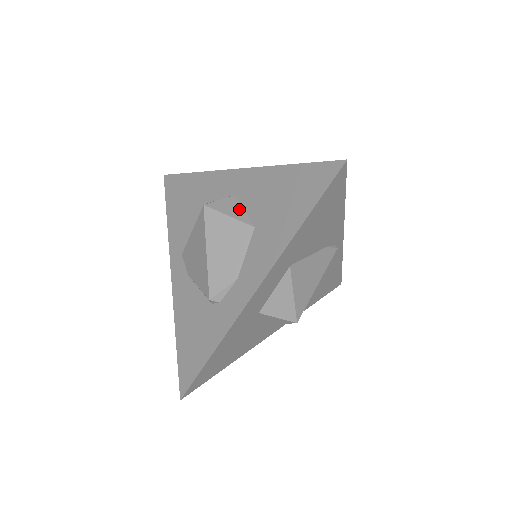
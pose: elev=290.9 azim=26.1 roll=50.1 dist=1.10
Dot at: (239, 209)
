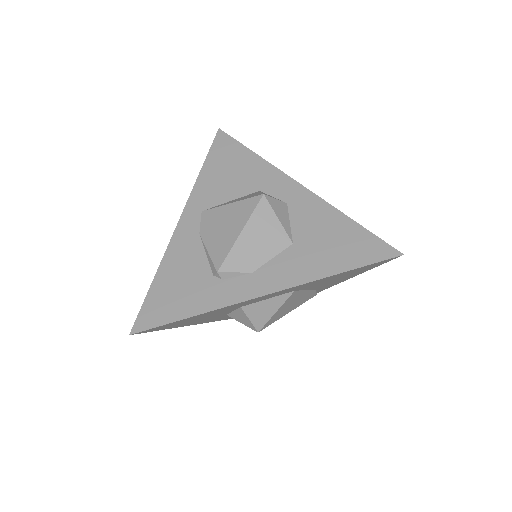
Dot at: (287, 219)
